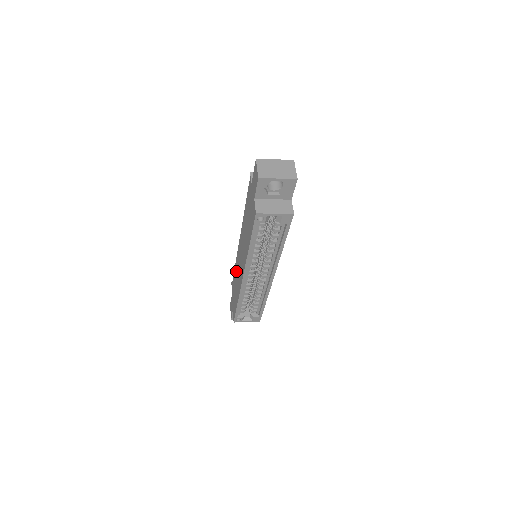
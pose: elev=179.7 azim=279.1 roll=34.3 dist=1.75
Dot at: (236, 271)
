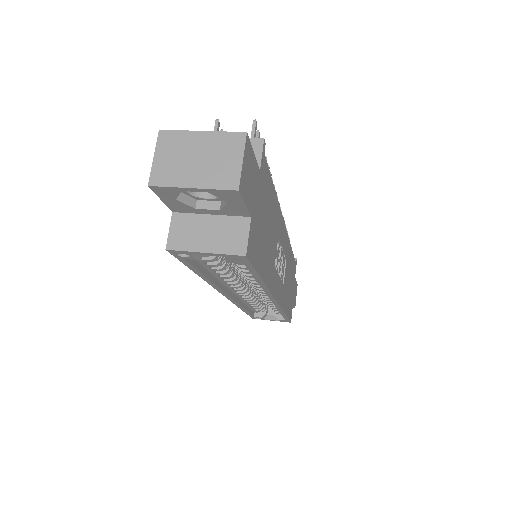
Dot at: occluded
